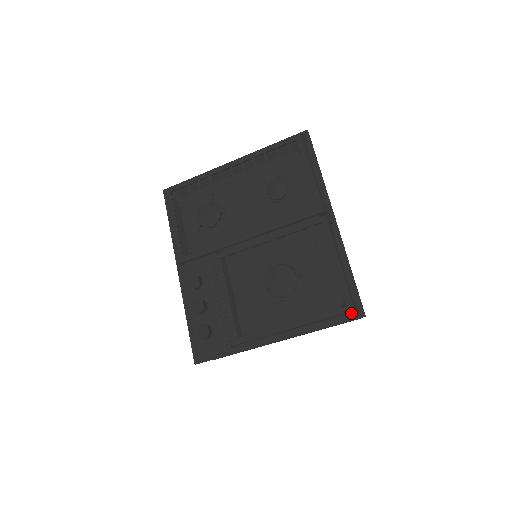
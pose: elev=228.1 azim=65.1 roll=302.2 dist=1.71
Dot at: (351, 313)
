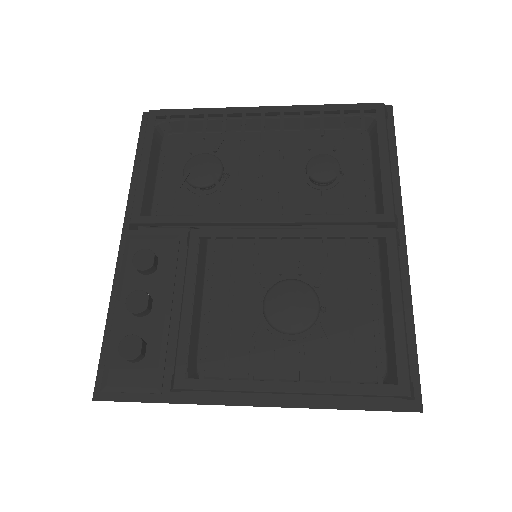
Dot at: (399, 398)
